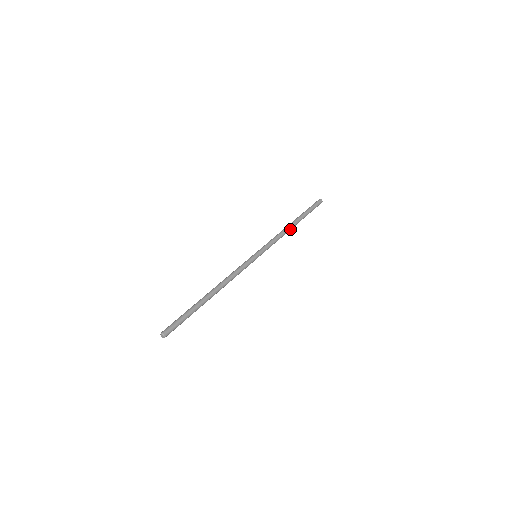
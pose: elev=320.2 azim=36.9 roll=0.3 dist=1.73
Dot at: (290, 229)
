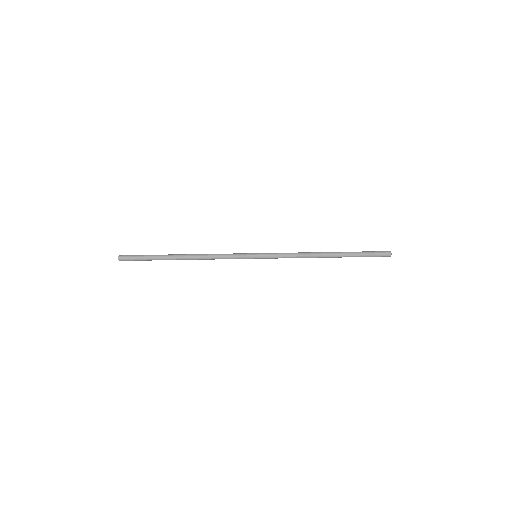
Dot at: (318, 257)
